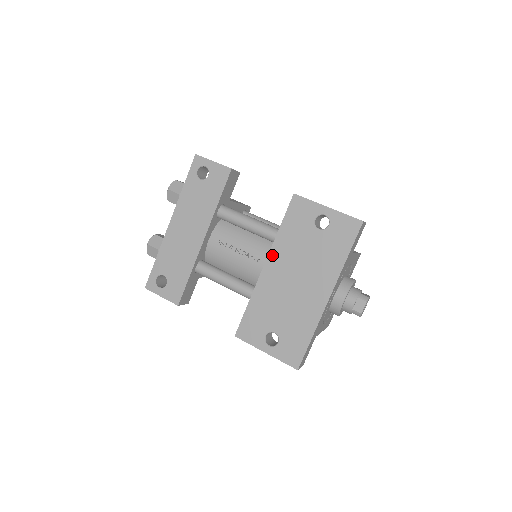
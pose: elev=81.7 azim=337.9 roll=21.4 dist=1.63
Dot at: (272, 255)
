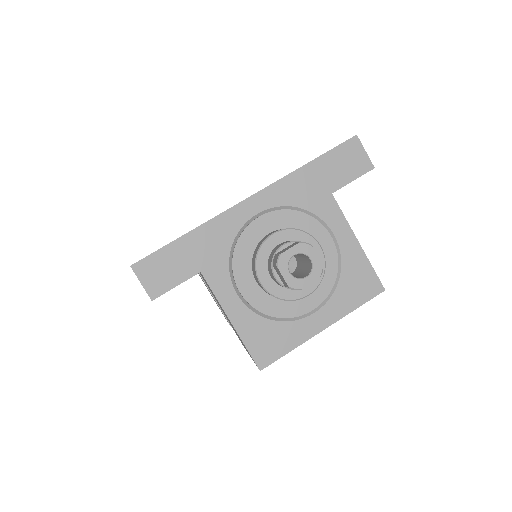
Dot at: occluded
